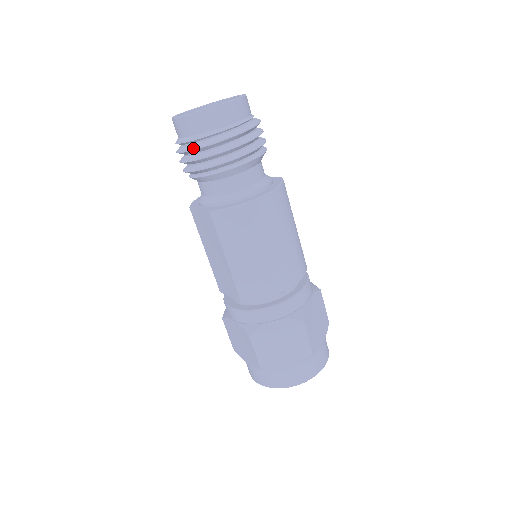
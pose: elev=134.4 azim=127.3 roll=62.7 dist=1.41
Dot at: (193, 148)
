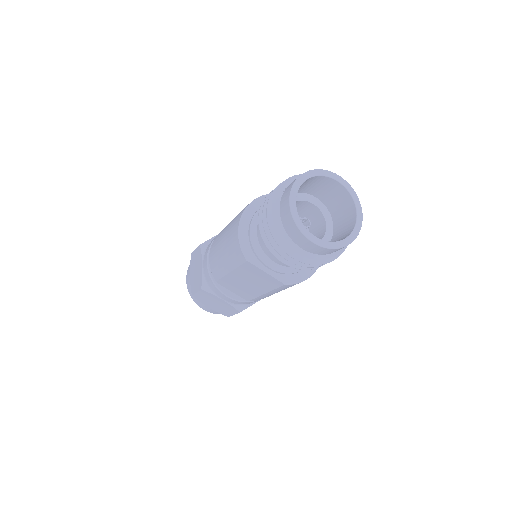
Dot at: (313, 263)
